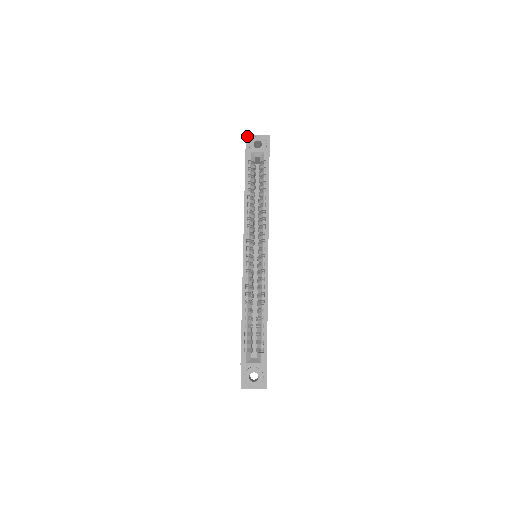
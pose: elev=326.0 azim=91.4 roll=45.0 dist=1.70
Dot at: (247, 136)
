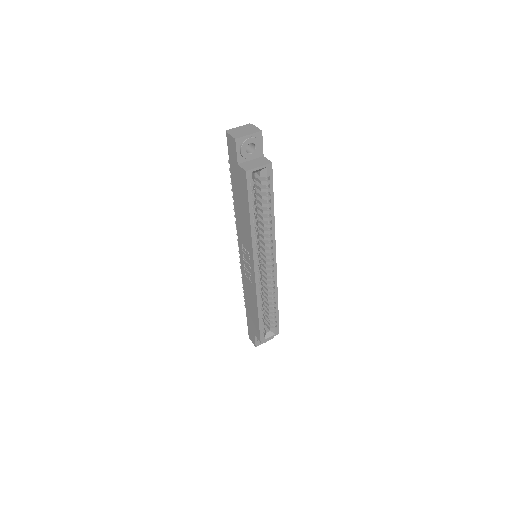
Dot at: (236, 140)
